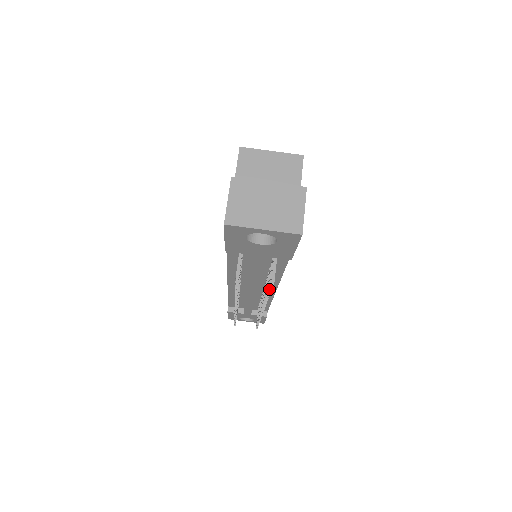
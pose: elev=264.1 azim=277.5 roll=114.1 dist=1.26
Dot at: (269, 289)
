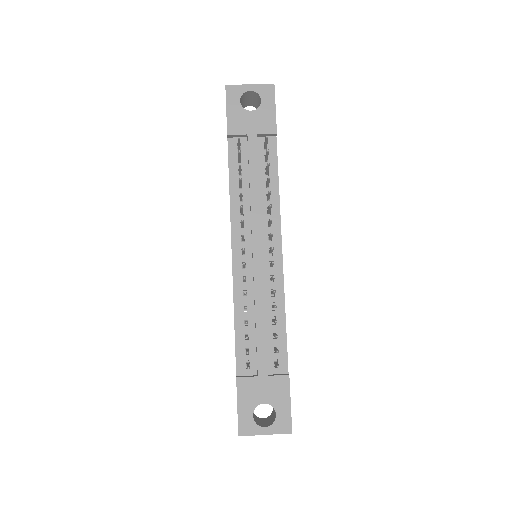
Dot at: (267, 164)
